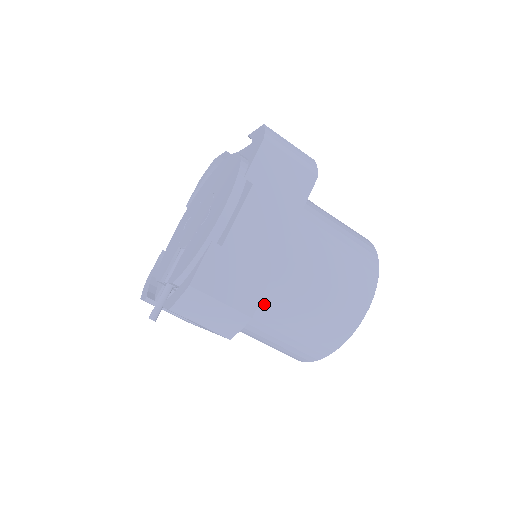
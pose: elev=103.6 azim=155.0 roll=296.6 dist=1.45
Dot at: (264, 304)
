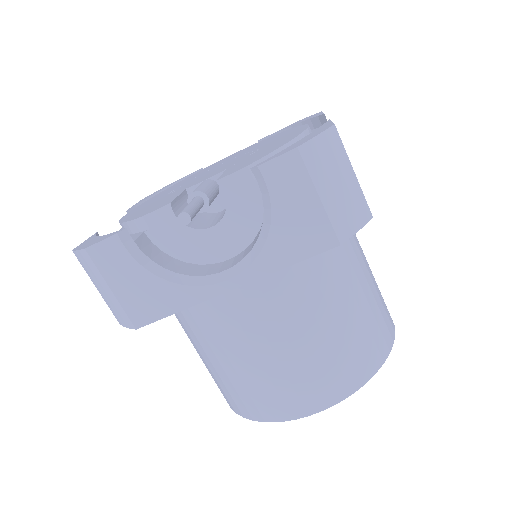
Dot at: (333, 254)
